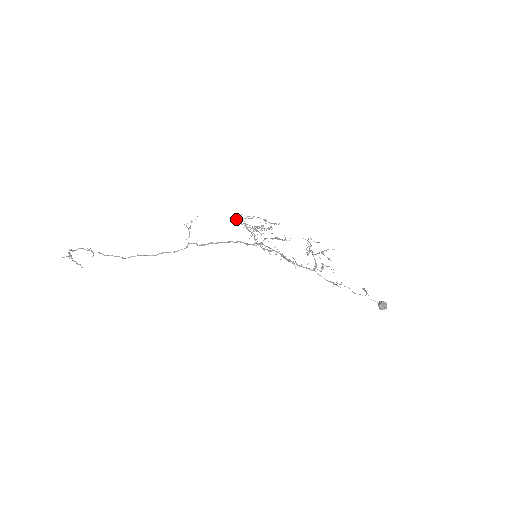
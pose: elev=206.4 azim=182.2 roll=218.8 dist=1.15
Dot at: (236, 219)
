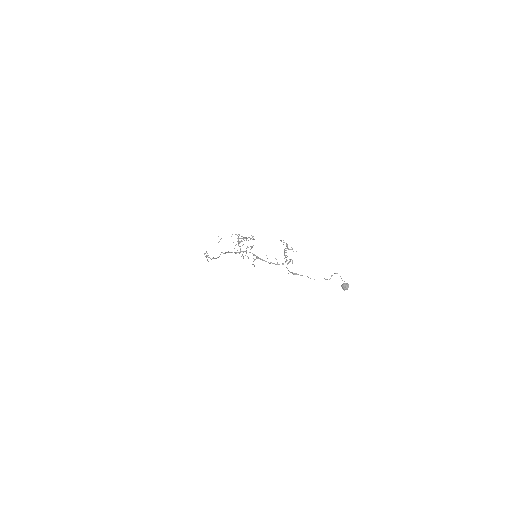
Dot at: occluded
